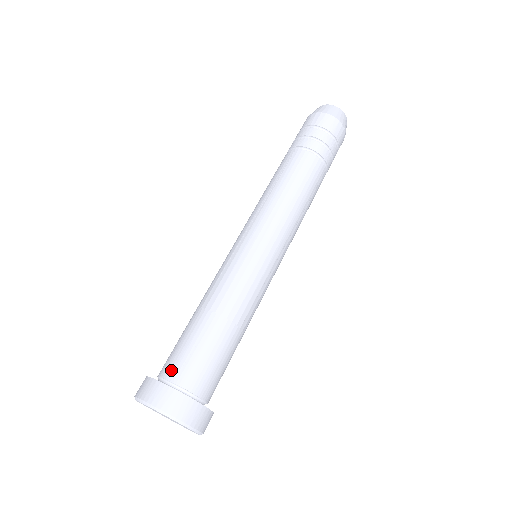
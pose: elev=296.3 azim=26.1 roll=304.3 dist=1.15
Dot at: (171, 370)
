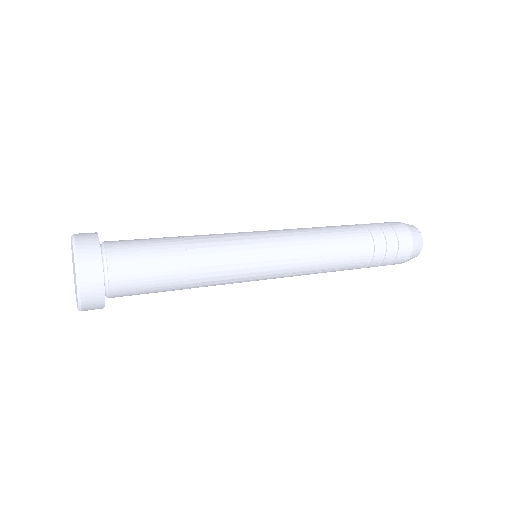
Dot at: (113, 241)
